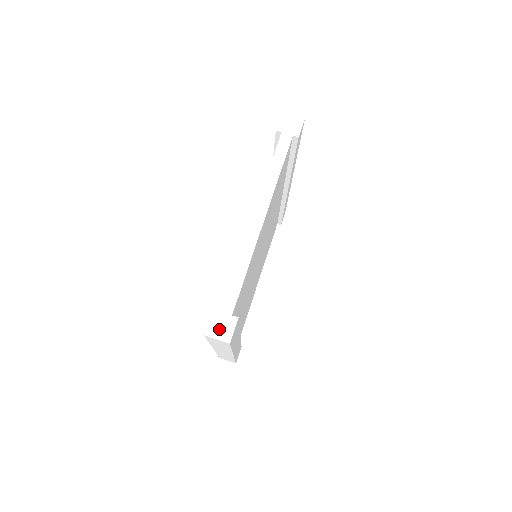
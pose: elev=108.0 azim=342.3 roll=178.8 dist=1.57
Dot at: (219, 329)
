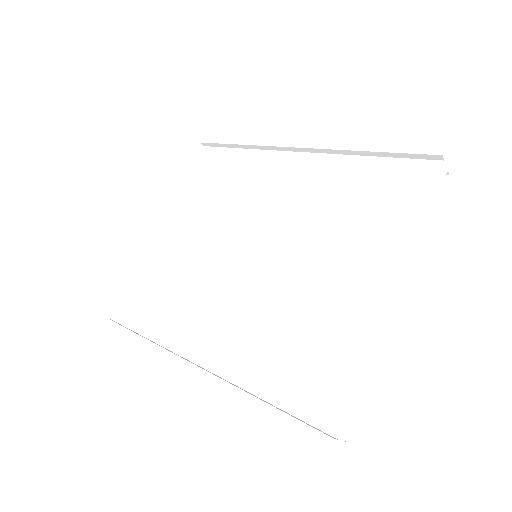
Dot at: (332, 466)
